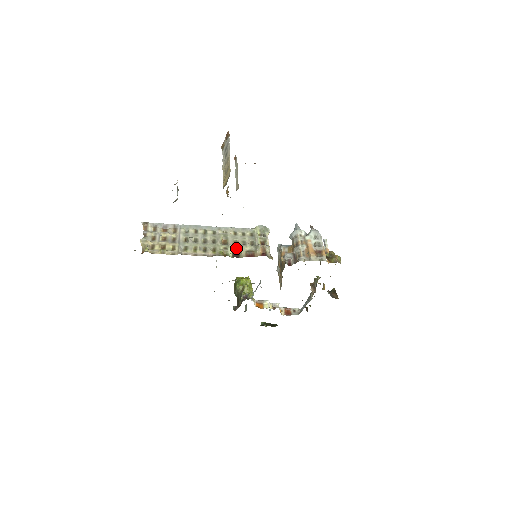
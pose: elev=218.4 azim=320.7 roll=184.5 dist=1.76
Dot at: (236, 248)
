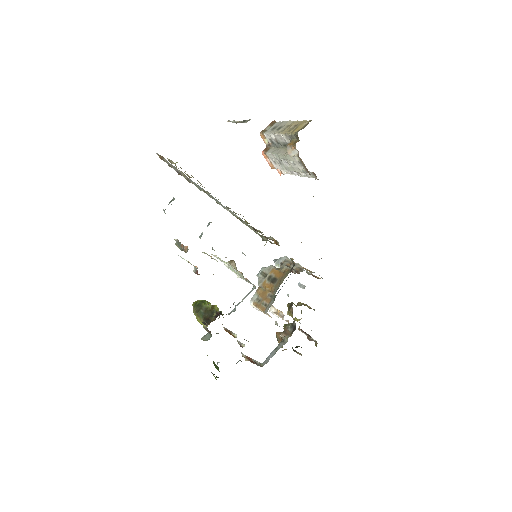
Dot at: (253, 227)
